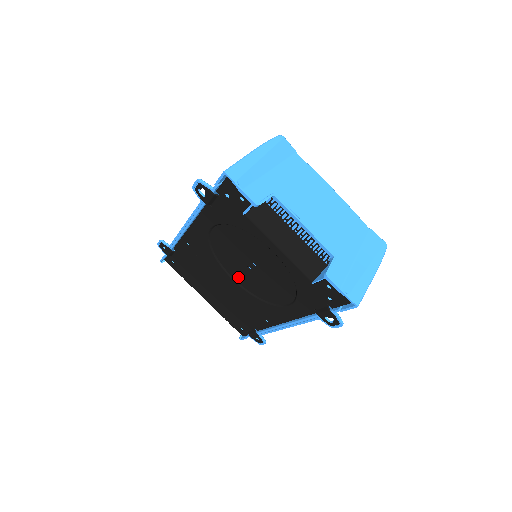
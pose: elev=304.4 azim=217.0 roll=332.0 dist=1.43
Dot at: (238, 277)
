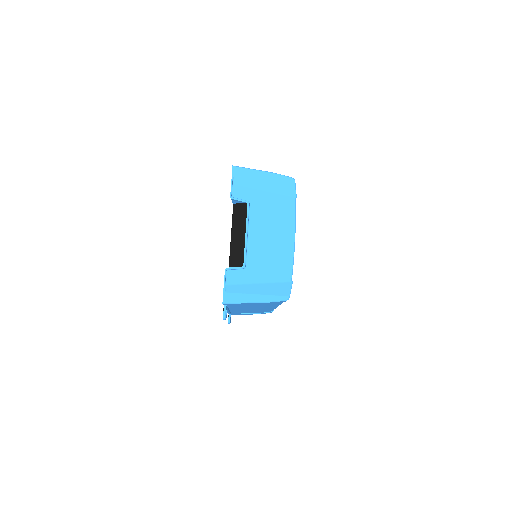
Dot at: occluded
